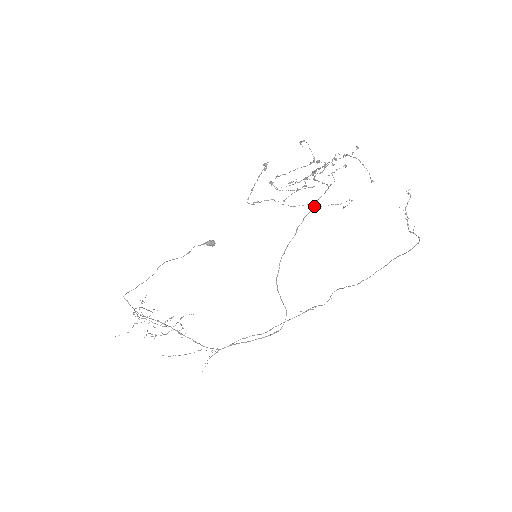
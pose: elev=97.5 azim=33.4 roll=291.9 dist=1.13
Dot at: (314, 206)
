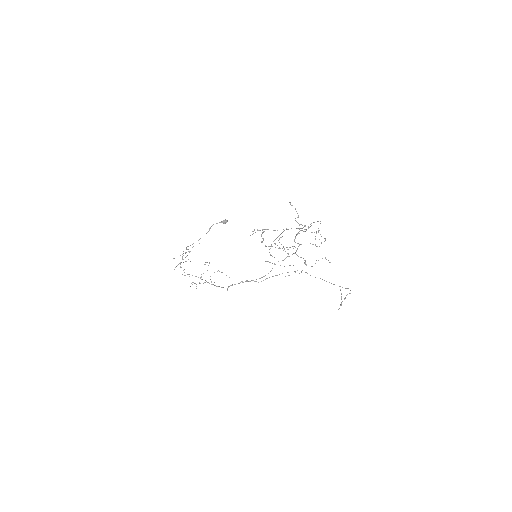
Dot at: occluded
